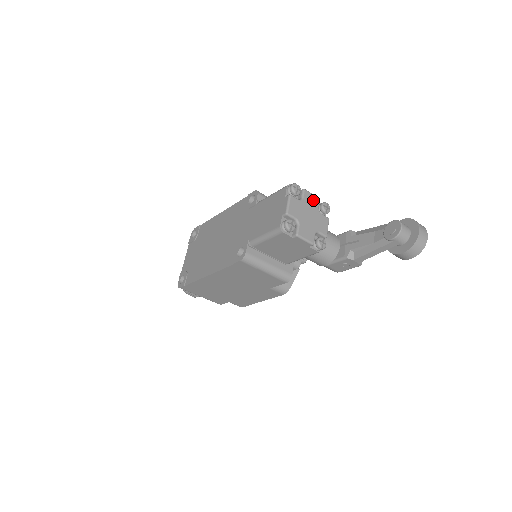
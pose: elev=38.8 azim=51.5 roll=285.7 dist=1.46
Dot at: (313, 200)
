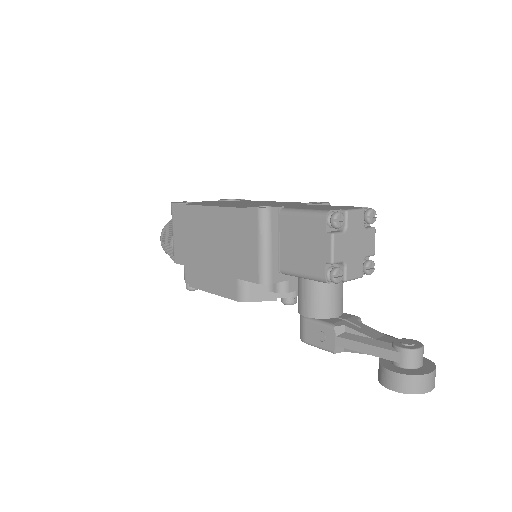
Dot at: (371, 245)
